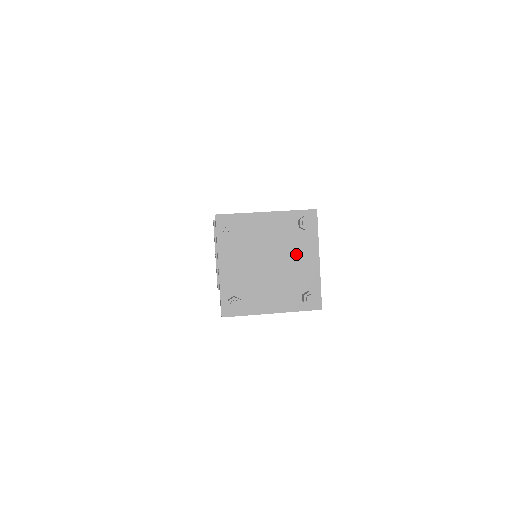
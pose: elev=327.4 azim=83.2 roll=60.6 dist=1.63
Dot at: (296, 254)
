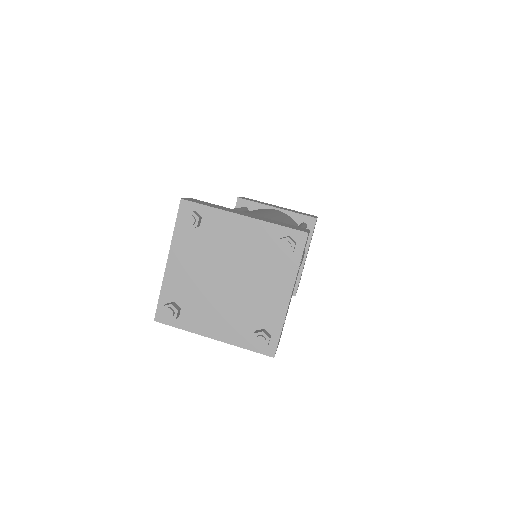
Dot at: (264, 280)
